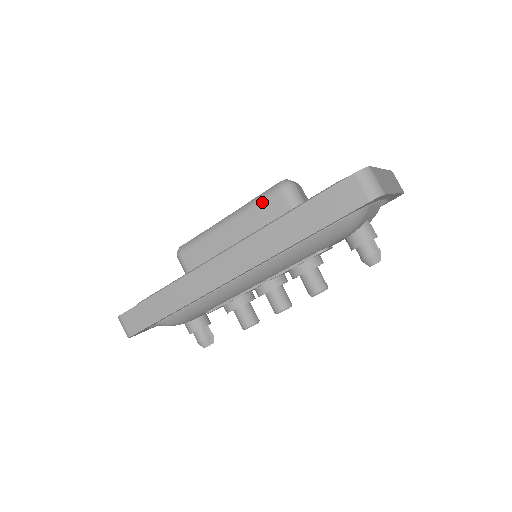
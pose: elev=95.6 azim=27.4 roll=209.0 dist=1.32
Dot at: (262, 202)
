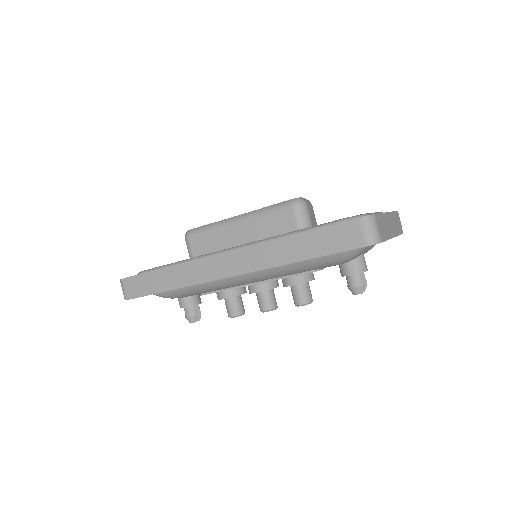
Dot at: (273, 212)
